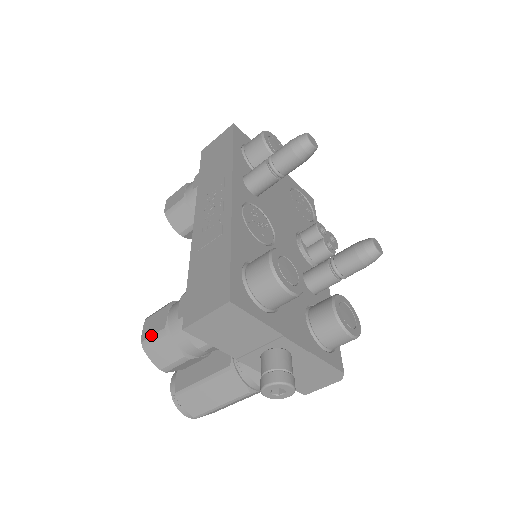
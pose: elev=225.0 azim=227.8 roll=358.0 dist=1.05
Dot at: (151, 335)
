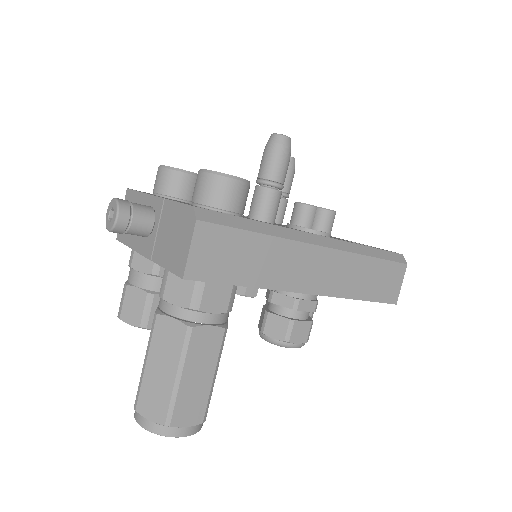
Dot at: occluded
